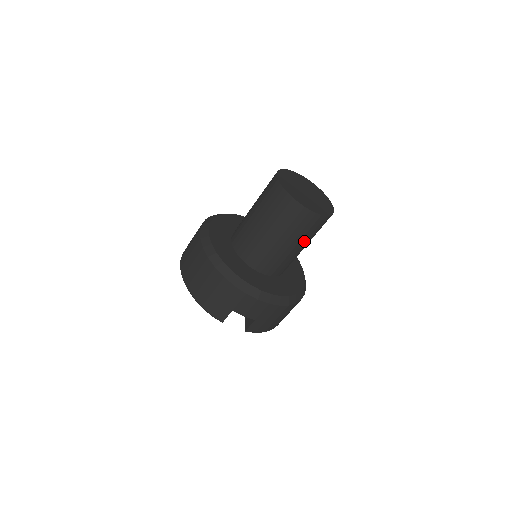
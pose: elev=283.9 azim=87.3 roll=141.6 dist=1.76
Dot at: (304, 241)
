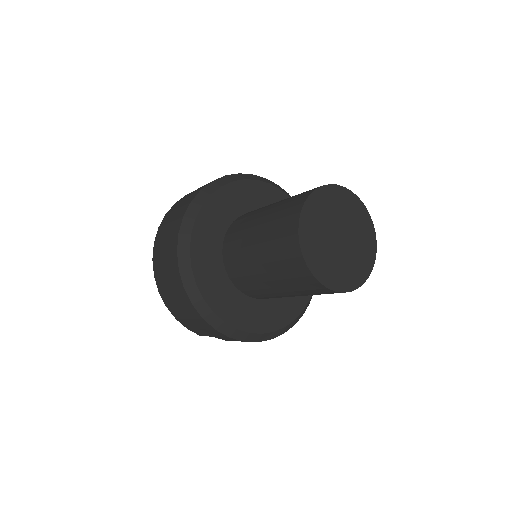
Dot at: occluded
